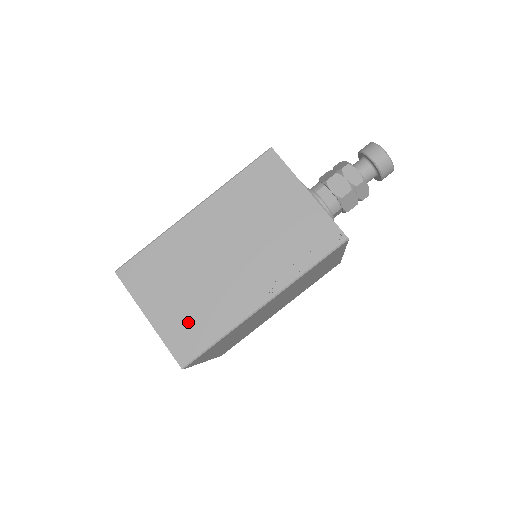
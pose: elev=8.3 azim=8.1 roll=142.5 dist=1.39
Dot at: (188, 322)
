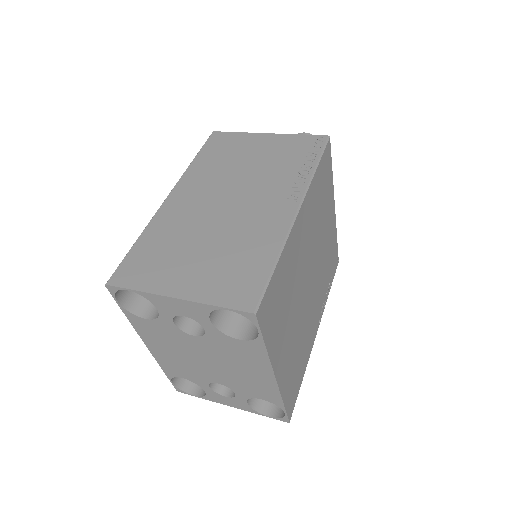
Dot at: (227, 270)
